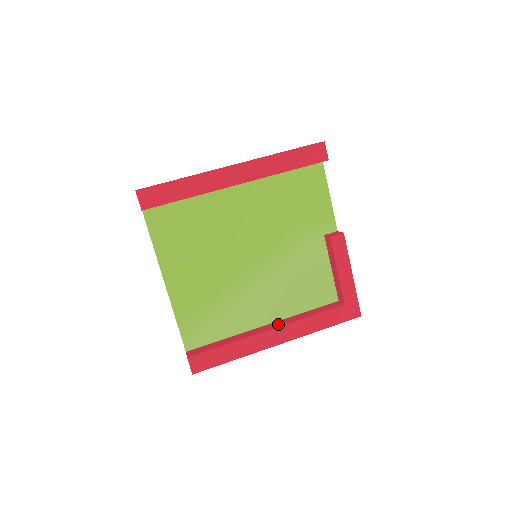
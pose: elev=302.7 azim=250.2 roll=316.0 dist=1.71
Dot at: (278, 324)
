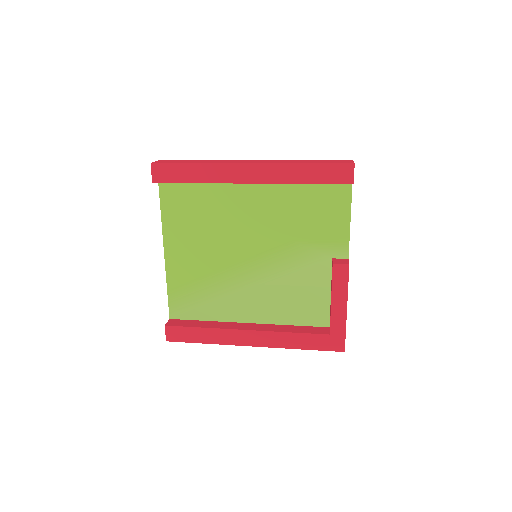
Dot at: (258, 327)
